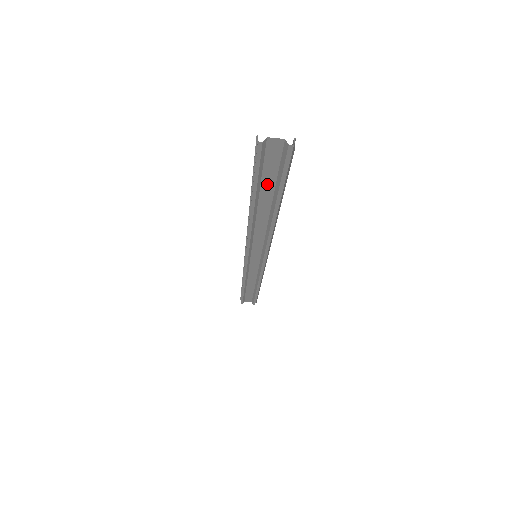
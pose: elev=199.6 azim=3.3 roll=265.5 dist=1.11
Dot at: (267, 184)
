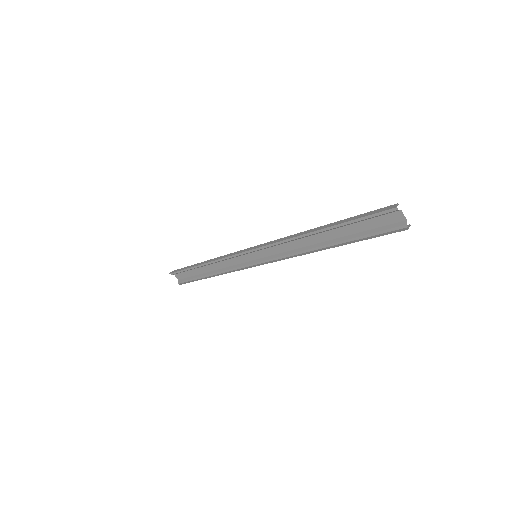
Dot at: (352, 228)
